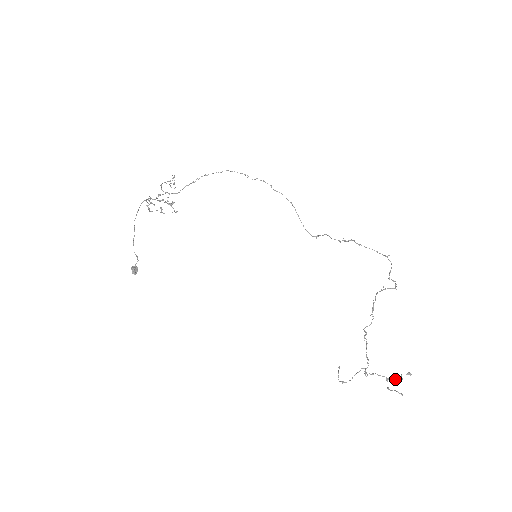
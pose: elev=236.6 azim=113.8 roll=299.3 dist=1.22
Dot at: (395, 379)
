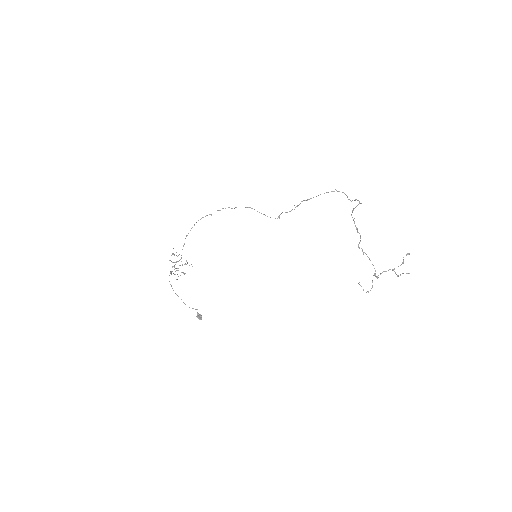
Dot at: occluded
